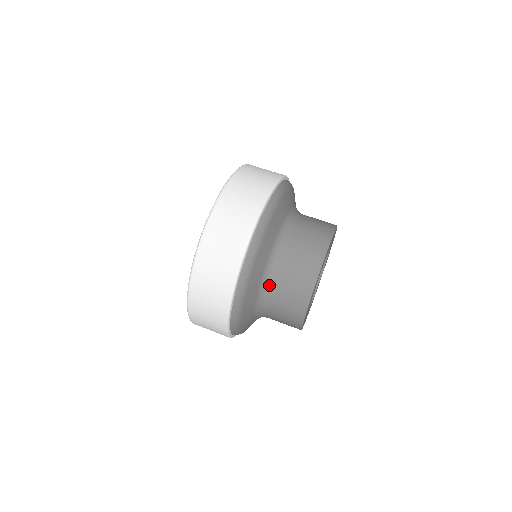
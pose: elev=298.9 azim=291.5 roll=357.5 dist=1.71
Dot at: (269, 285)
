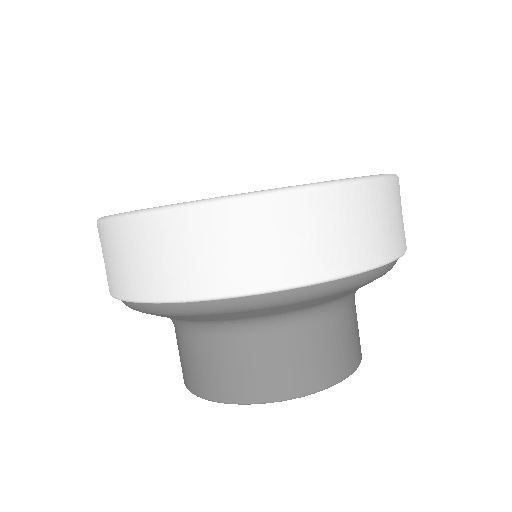
Dot at: (201, 331)
